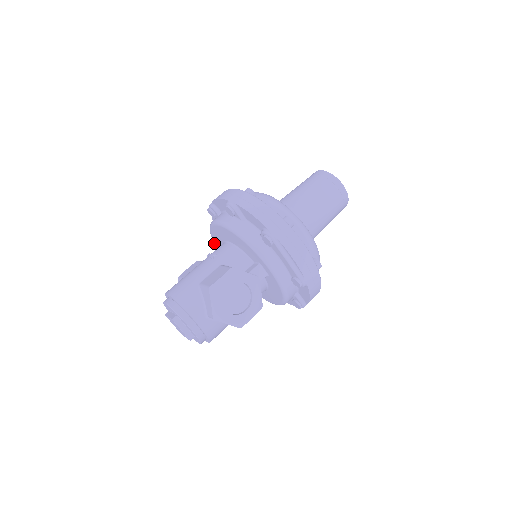
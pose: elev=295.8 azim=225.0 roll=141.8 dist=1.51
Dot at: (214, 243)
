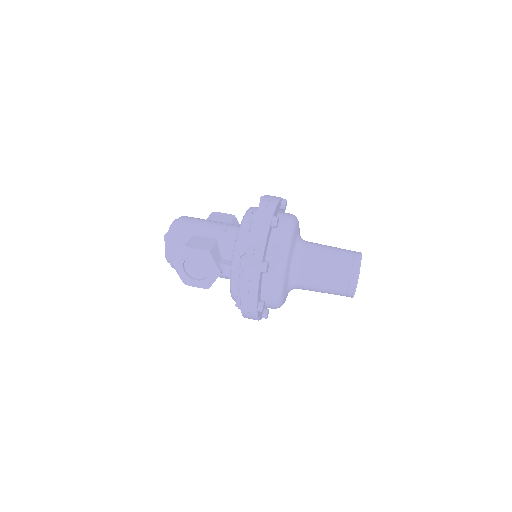
Dot at: occluded
